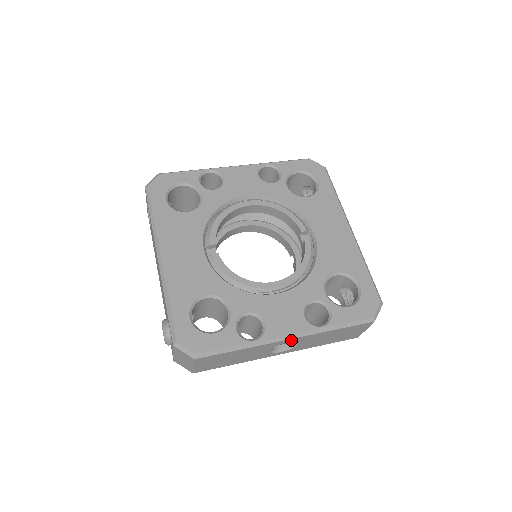
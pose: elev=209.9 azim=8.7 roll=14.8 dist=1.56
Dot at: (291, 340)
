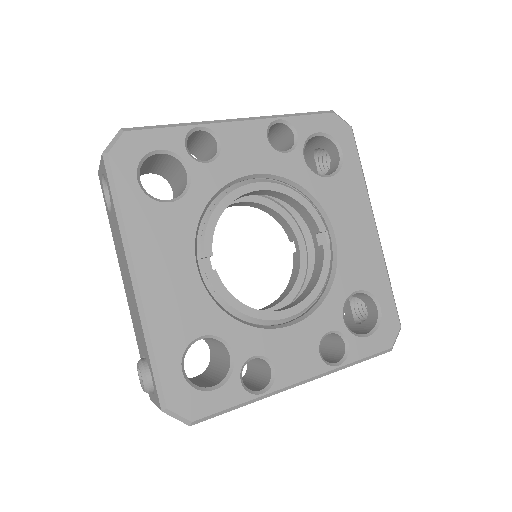
Dot at: occluded
